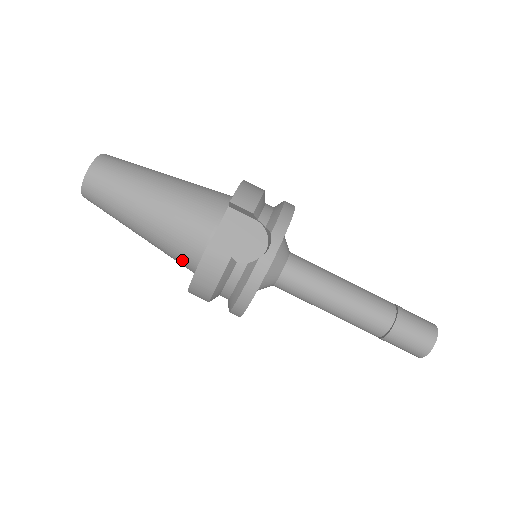
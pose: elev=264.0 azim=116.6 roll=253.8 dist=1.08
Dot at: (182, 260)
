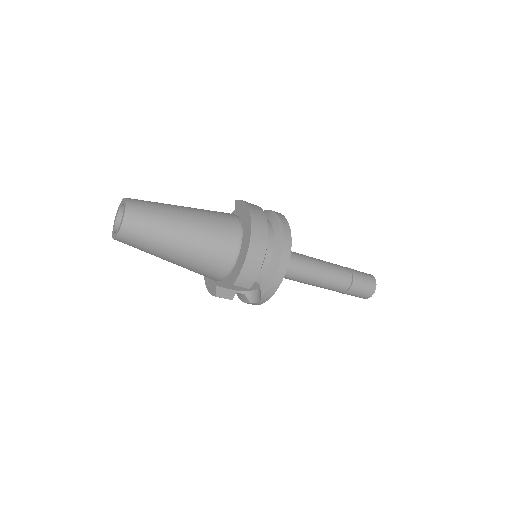
Dot at: occluded
